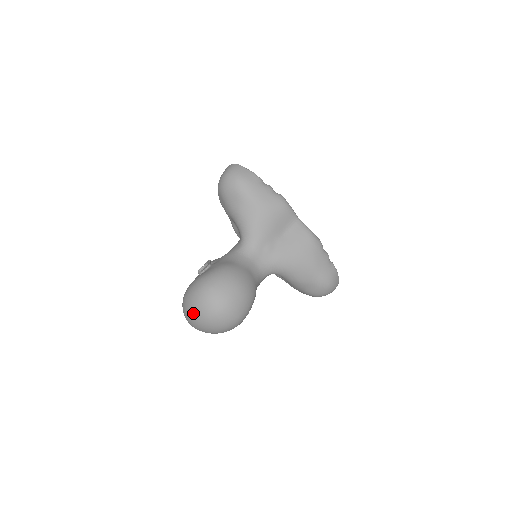
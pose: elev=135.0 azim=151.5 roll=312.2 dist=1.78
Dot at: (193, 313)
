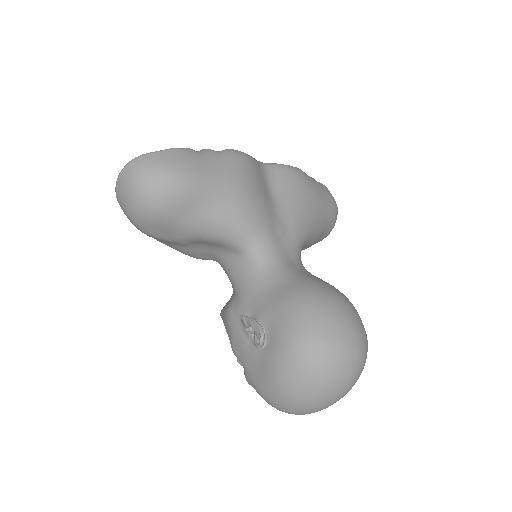
Dot at: (326, 397)
